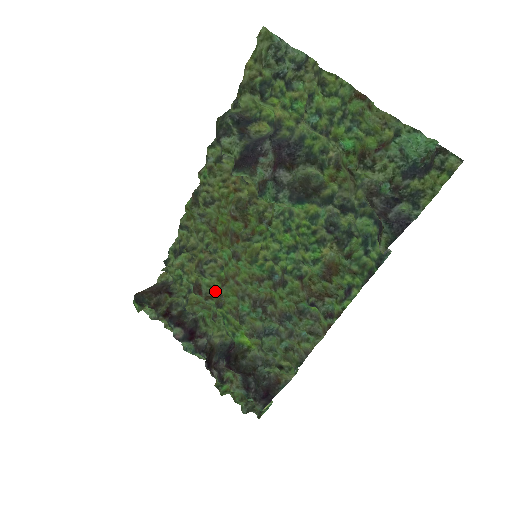
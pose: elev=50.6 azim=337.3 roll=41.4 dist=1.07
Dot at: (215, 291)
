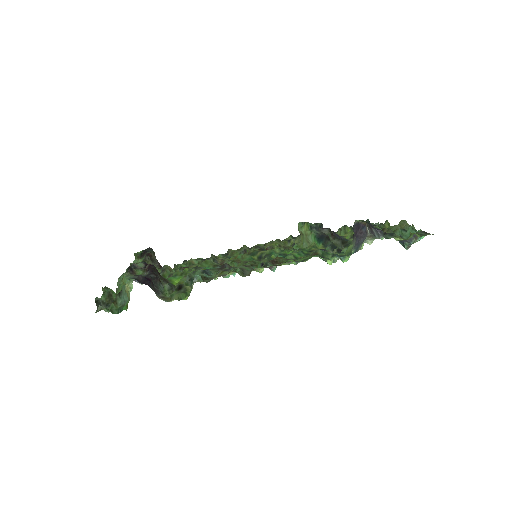
Dot at: occluded
